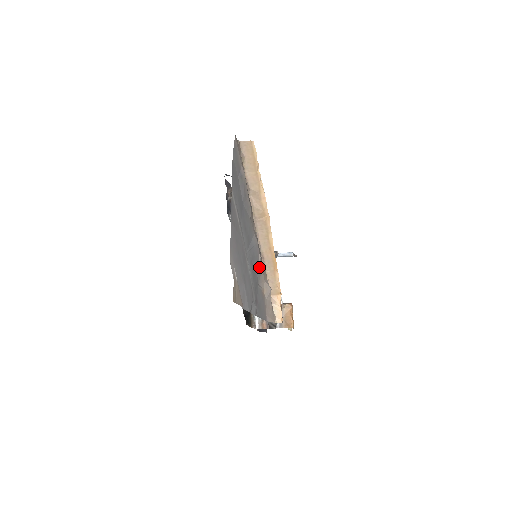
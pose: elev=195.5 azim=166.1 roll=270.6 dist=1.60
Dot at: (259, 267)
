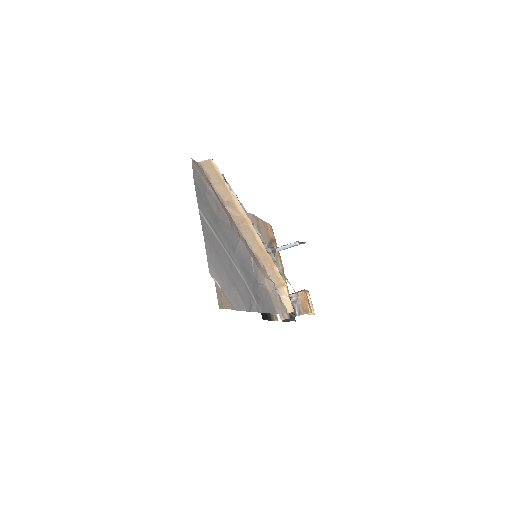
Dot at: (254, 267)
